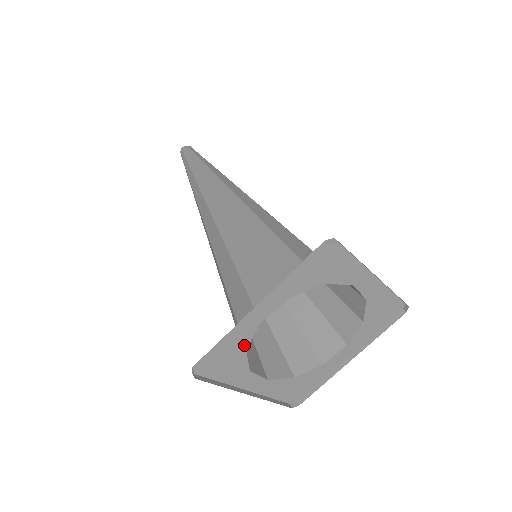
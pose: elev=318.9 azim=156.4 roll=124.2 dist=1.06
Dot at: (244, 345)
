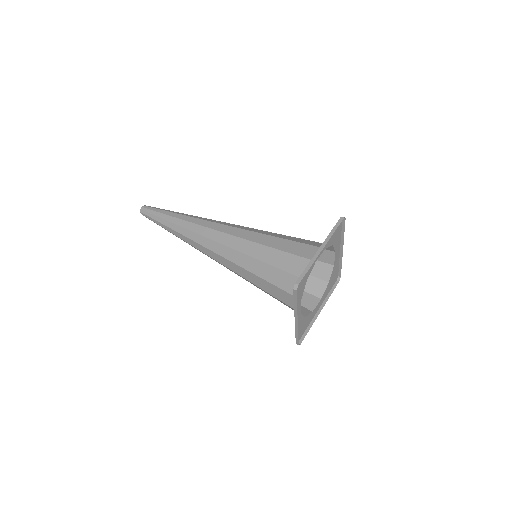
Dot at: (308, 276)
